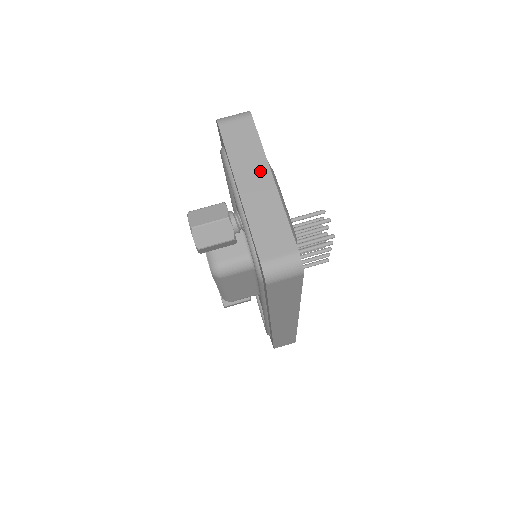
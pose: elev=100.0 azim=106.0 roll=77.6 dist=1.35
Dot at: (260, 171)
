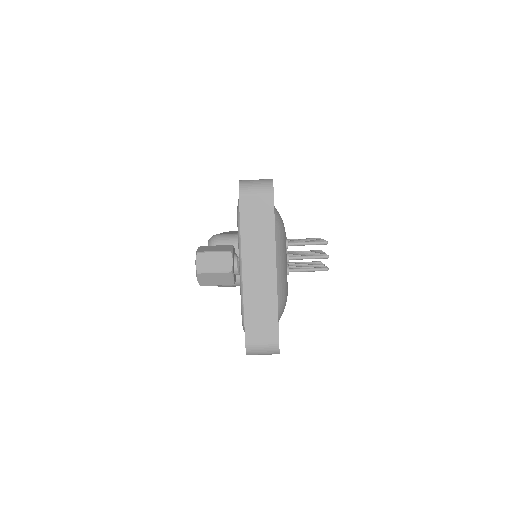
Dot at: (266, 258)
